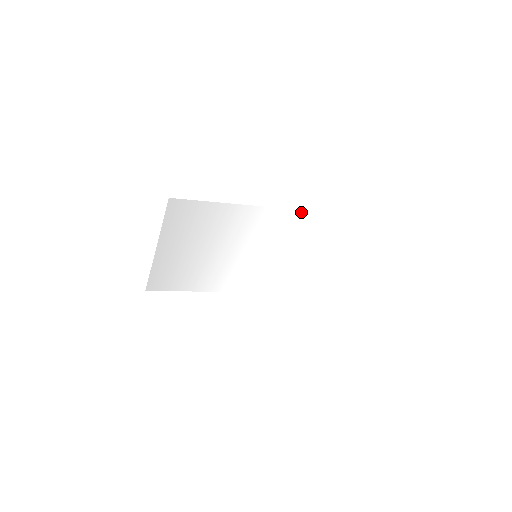
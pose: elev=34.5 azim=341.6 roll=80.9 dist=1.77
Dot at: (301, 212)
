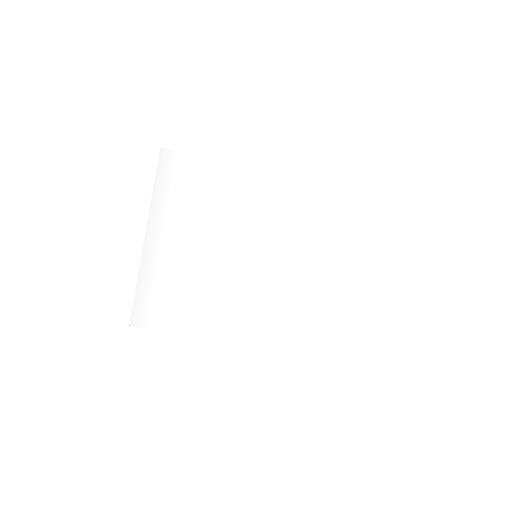
Dot at: (287, 181)
